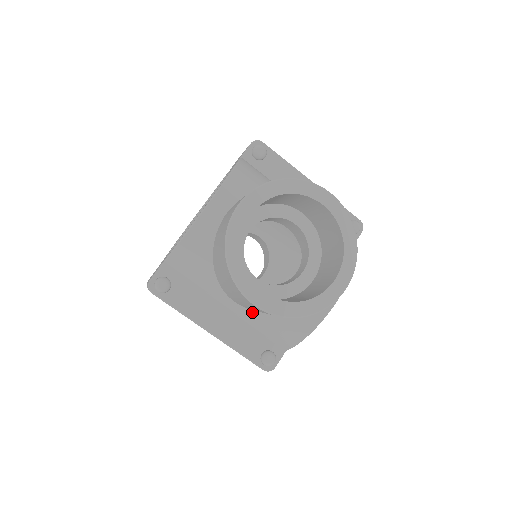
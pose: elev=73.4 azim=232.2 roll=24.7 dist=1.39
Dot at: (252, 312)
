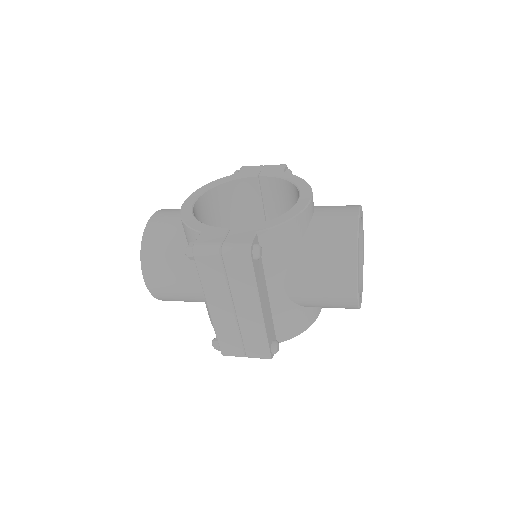
Dot at: (288, 301)
